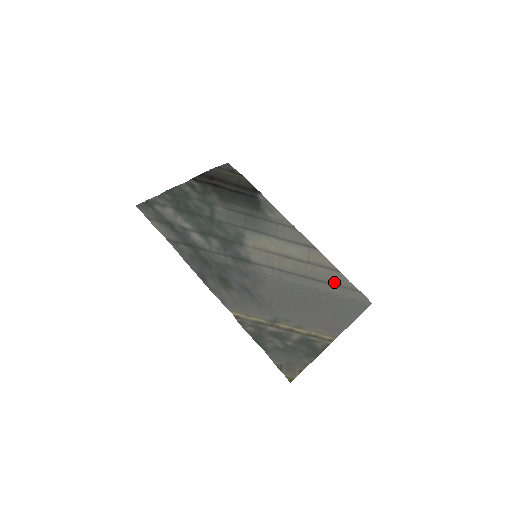
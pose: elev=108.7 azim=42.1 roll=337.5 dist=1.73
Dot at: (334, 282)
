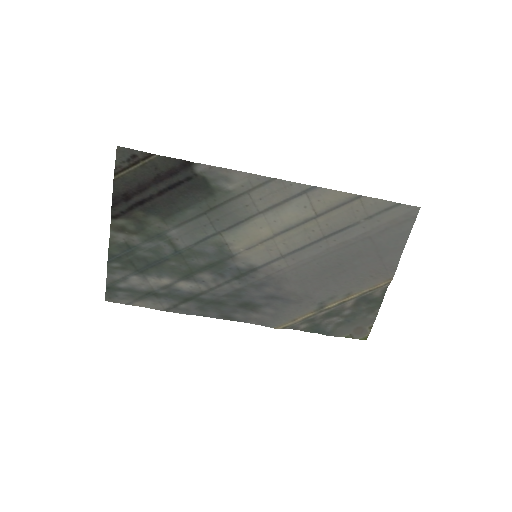
Dot at: (361, 217)
